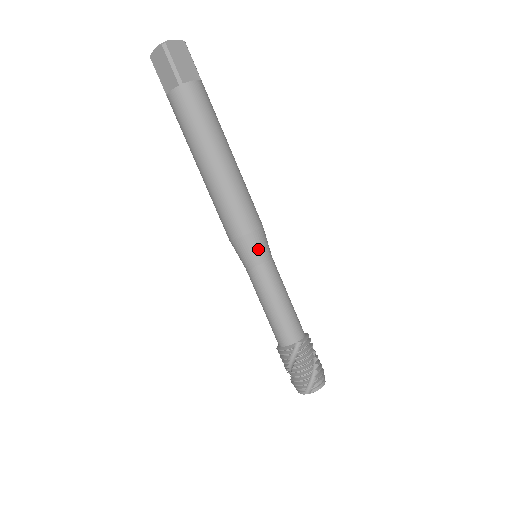
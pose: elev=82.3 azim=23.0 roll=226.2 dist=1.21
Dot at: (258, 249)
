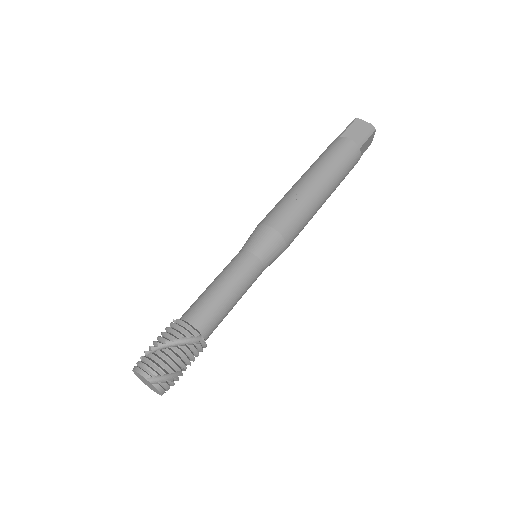
Dot at: (274, 255)
